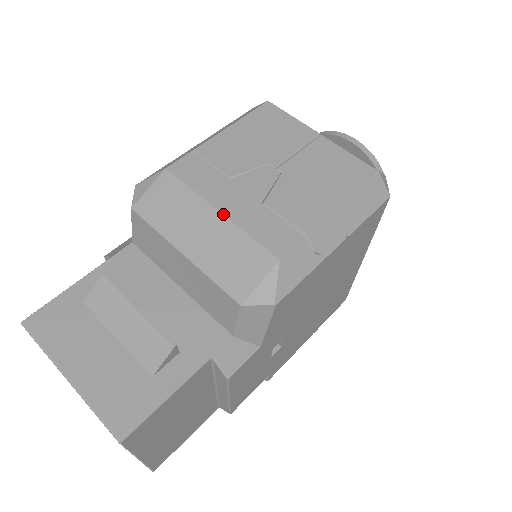
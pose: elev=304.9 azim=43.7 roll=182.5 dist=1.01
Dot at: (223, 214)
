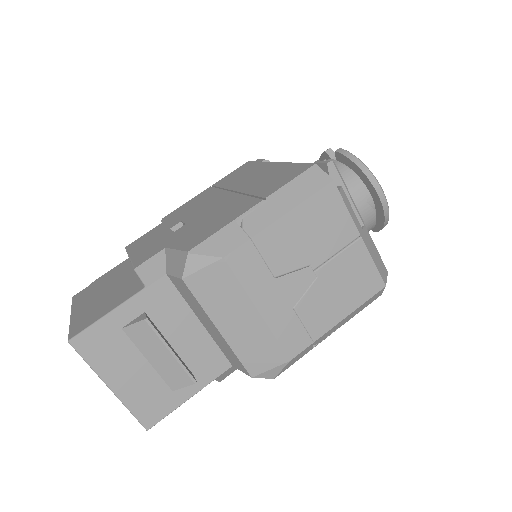
Dot at: (261, 316)
